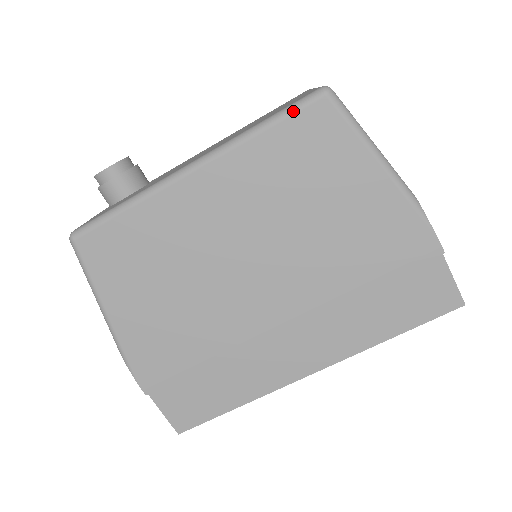
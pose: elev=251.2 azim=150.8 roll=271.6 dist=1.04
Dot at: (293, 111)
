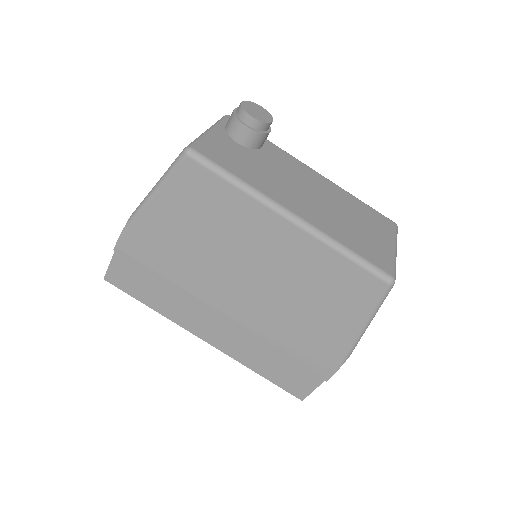
Dot at: (368, 269)
